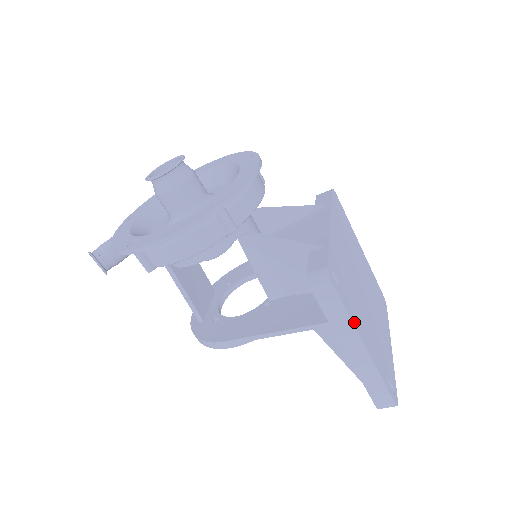
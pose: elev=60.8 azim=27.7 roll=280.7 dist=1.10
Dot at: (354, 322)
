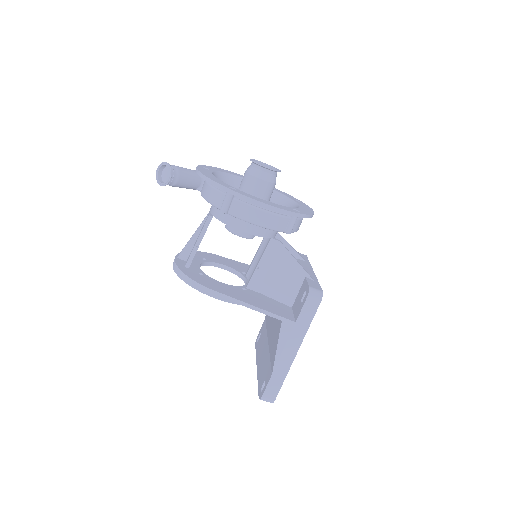
Dot at: (305, 332)
